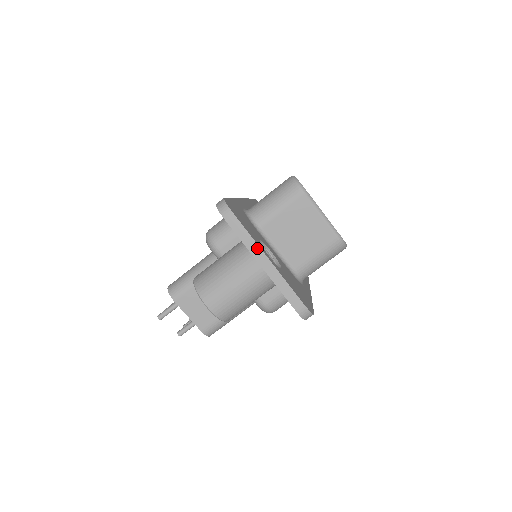
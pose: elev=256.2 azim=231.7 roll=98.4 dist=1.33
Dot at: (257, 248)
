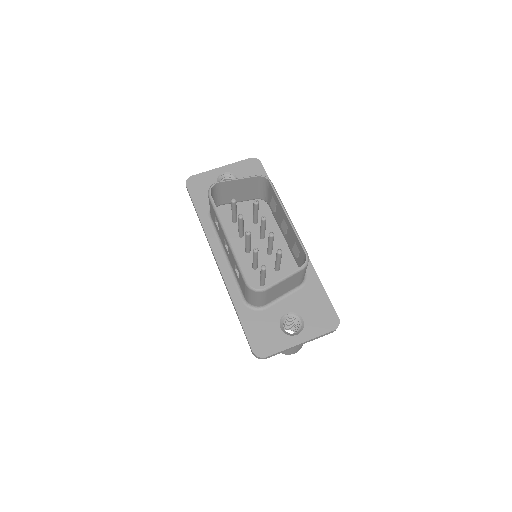
Dot at: occluded
